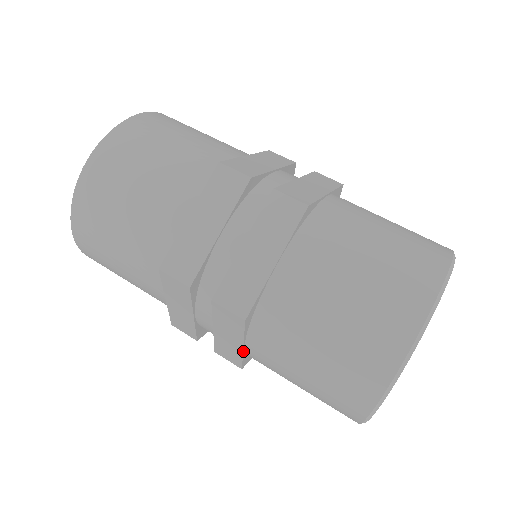
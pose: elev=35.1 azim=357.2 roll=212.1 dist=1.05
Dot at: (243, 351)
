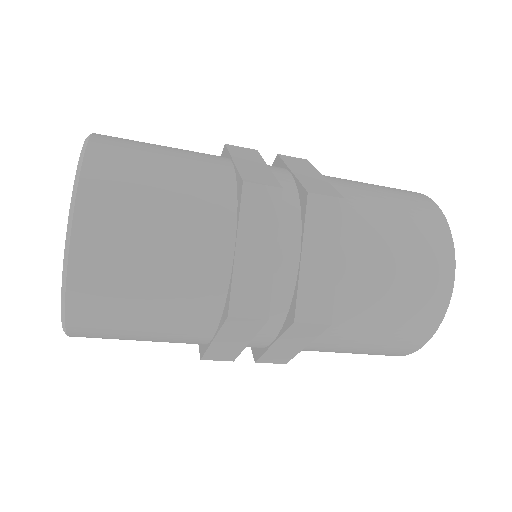
Dot at: (336, 273)
